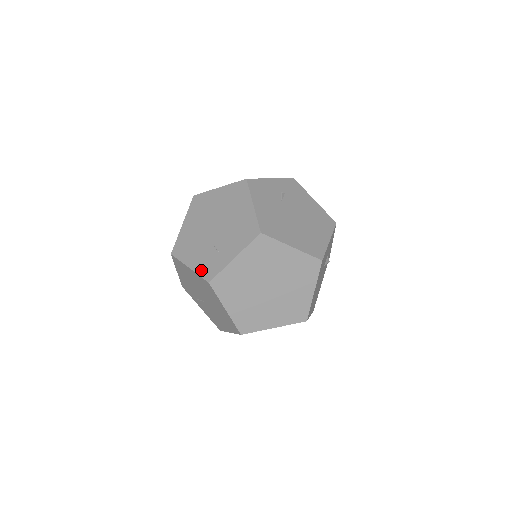
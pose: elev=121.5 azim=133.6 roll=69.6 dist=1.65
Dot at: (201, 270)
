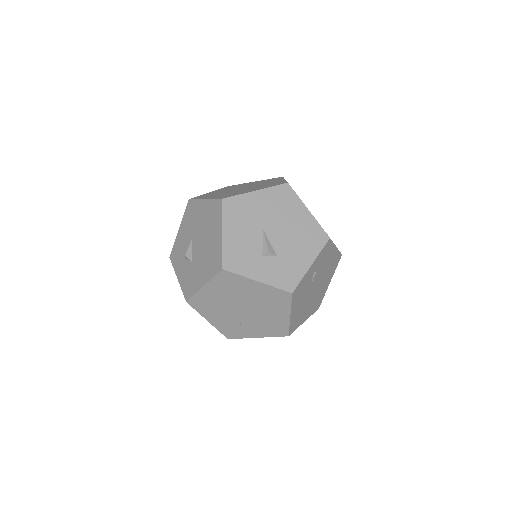
Dot at: (221, 329)
